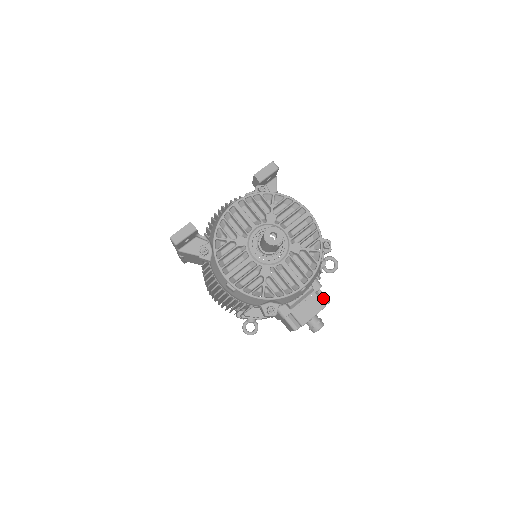
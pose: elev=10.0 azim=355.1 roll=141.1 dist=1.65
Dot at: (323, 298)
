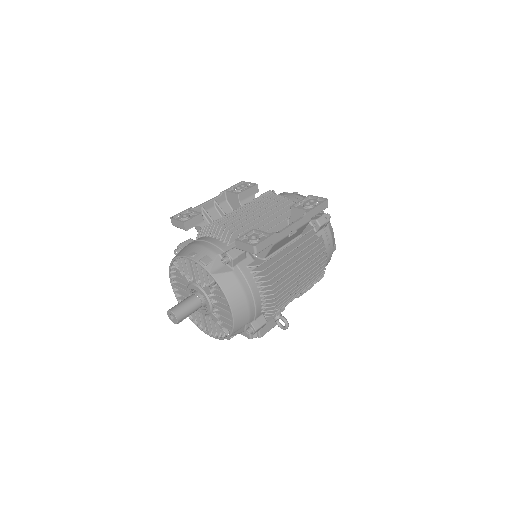
Dot at: (257, 333)
